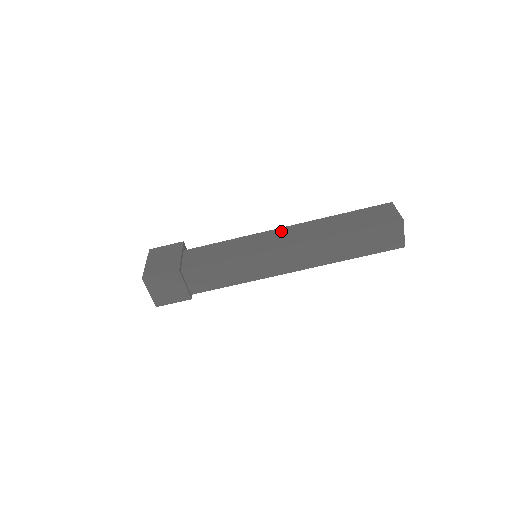
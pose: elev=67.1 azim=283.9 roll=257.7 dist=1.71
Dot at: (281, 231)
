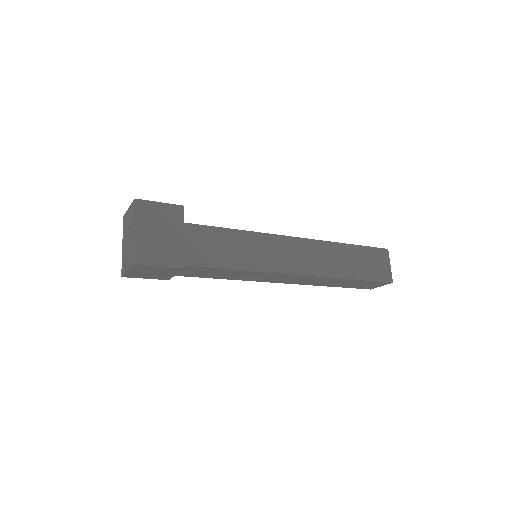
Dot at: (294, 244)
